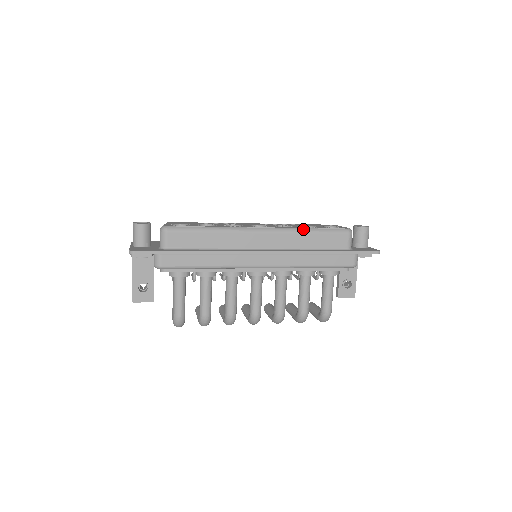
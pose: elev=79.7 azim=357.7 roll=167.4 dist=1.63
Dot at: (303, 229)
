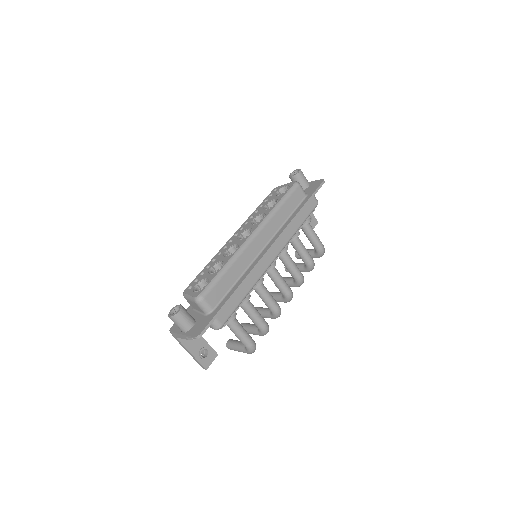
Dot at: (274, 209)
